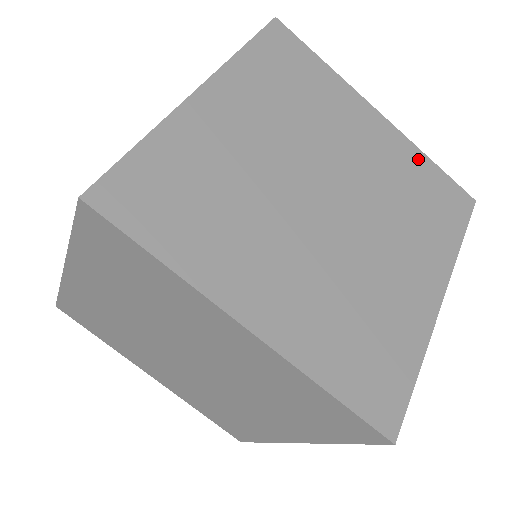
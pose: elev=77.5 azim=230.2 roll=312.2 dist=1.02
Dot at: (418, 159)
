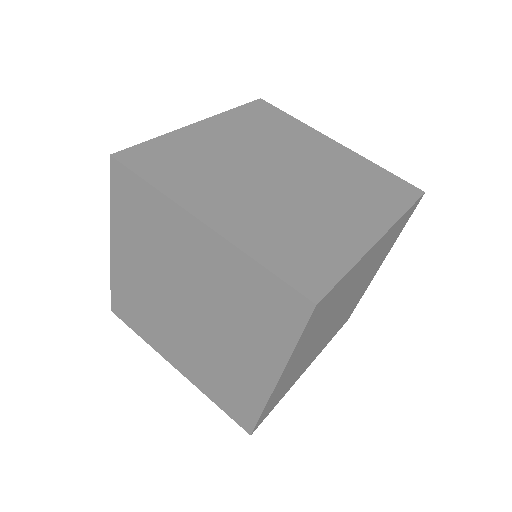
Dot at: (369, 166)
